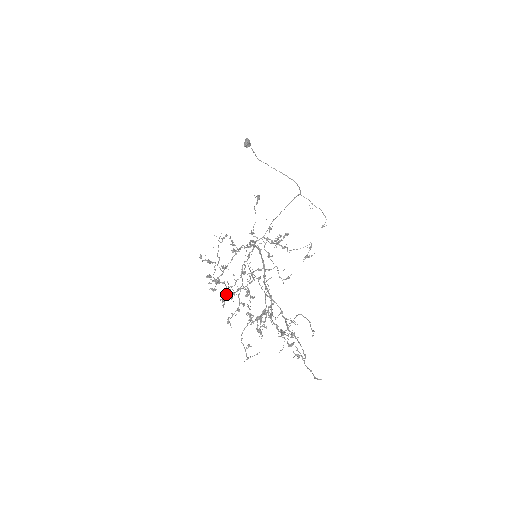
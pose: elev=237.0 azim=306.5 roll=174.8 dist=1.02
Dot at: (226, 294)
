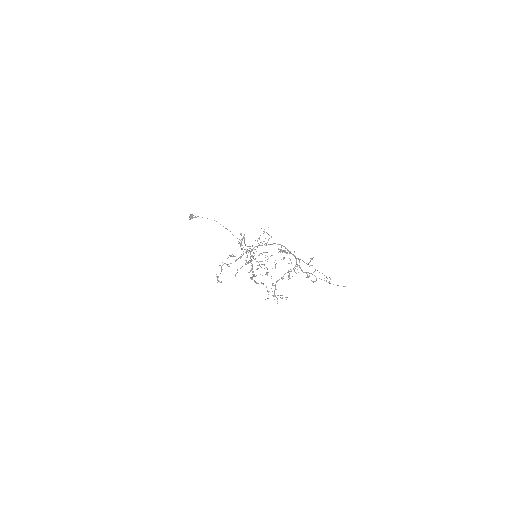
Dot at: (281, 251)
